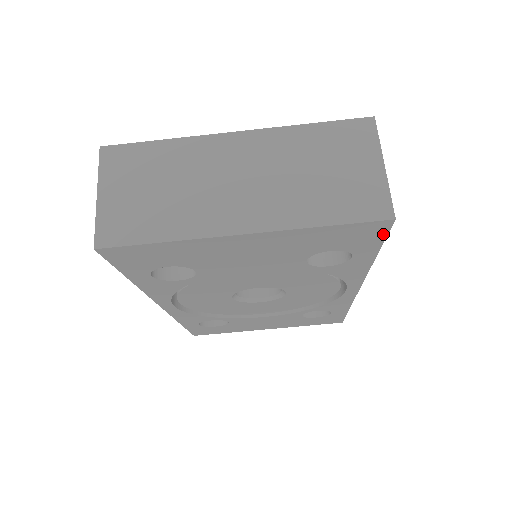
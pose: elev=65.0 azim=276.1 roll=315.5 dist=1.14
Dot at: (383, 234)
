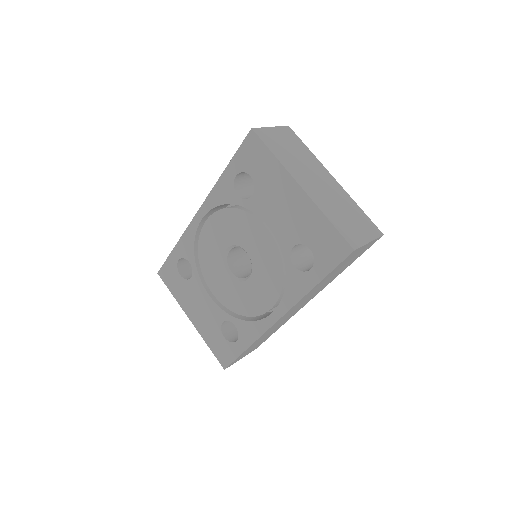
Dot at: (340, 260)
